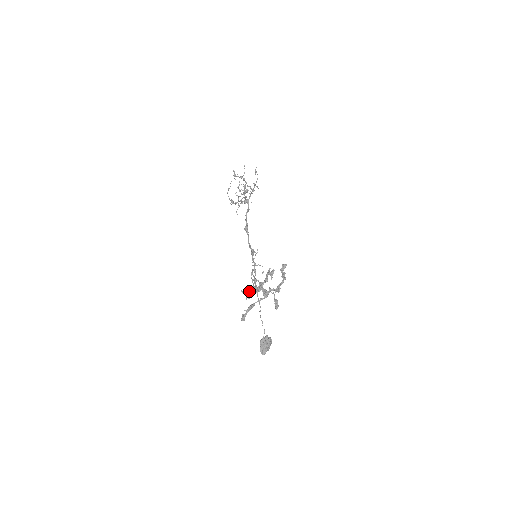
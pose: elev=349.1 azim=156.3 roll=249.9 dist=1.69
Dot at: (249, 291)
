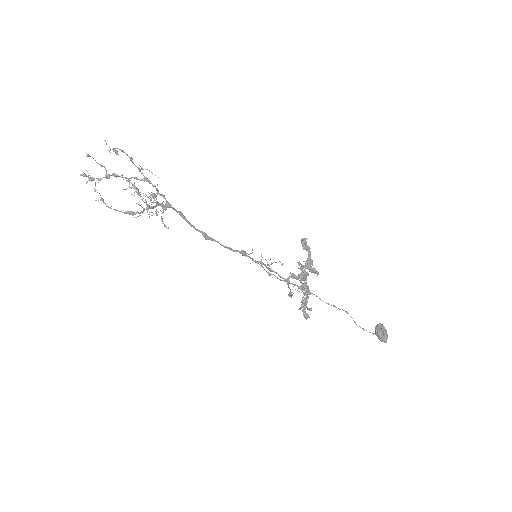
Dot at: (302, 301)
